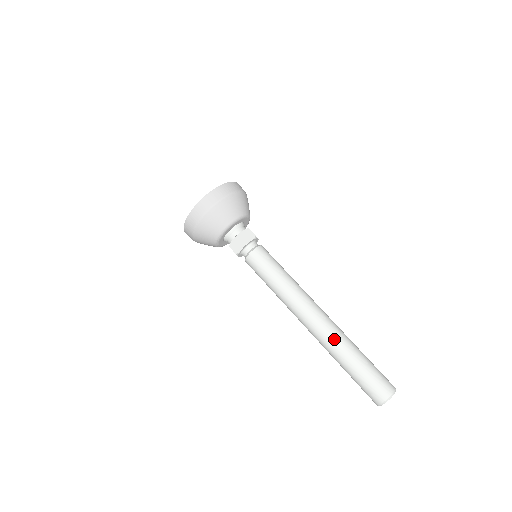
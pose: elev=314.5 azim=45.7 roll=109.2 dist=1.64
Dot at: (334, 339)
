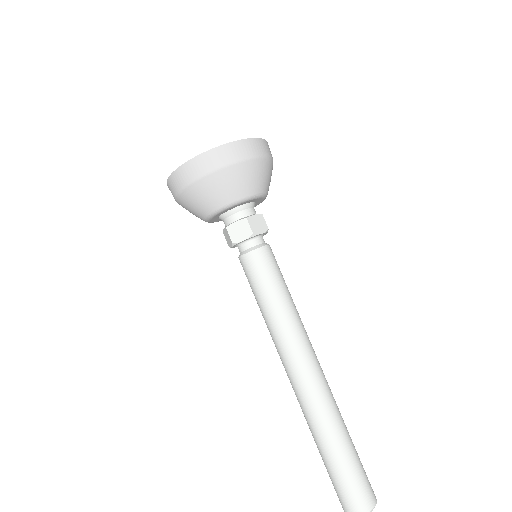
Dot at: occluded
